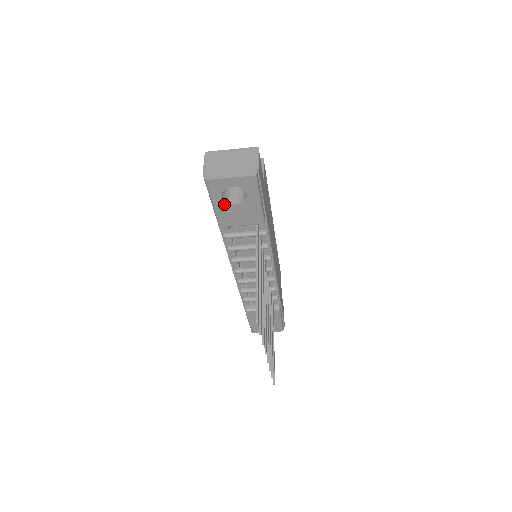
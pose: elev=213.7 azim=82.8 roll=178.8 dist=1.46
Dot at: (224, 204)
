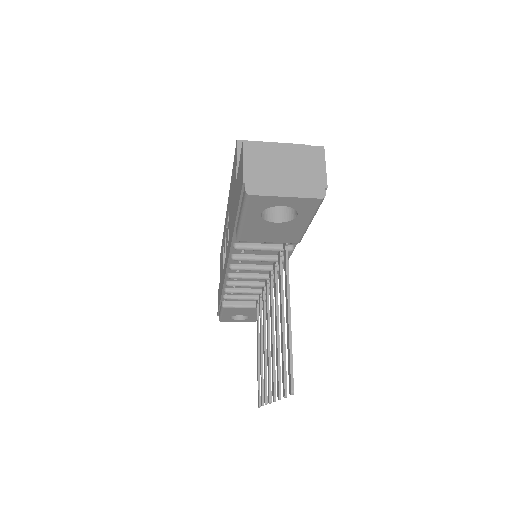
Dot at: (258, 221)
